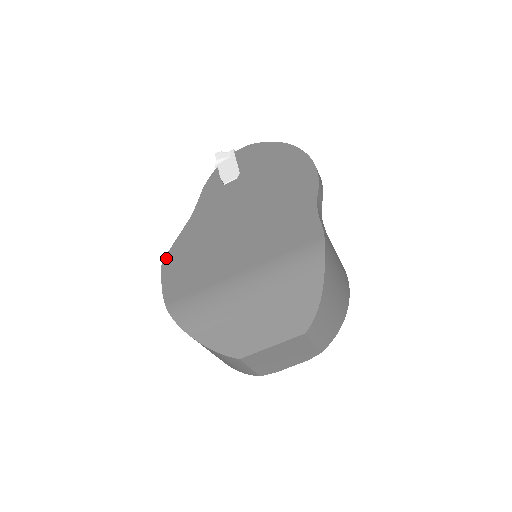
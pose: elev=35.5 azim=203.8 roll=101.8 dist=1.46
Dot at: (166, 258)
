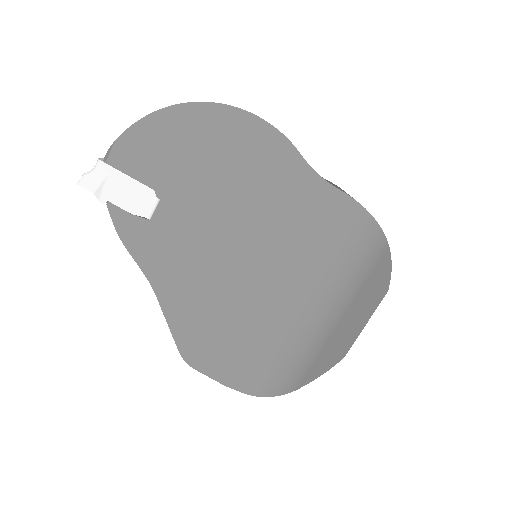
Dot at: (183, 353)
